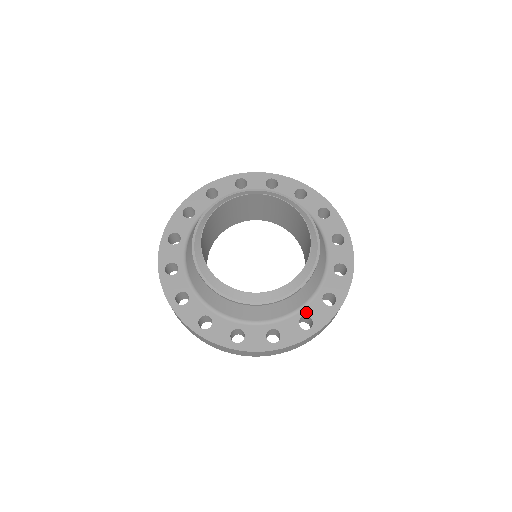
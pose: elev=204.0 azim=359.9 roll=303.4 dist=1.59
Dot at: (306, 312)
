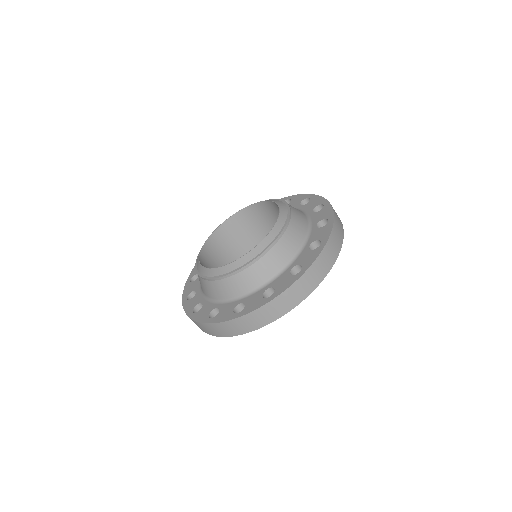
Dot at: (315, 223)
